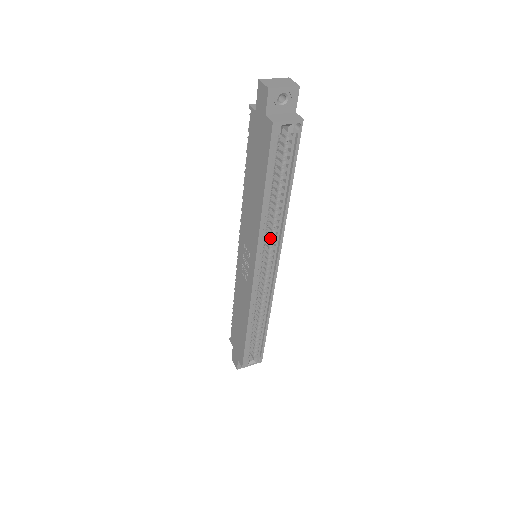
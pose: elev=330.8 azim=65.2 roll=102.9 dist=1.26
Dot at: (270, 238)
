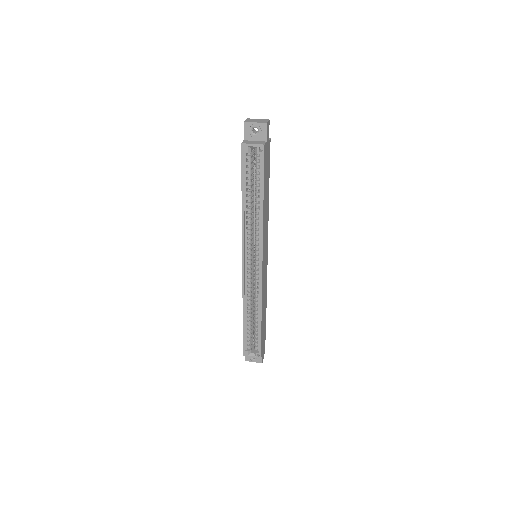
Dot at: (255, 237)
